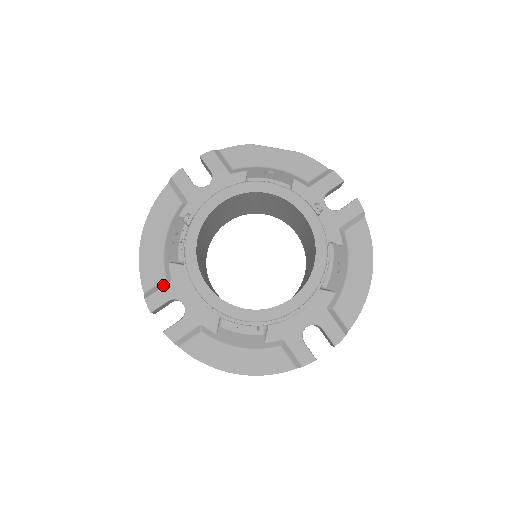
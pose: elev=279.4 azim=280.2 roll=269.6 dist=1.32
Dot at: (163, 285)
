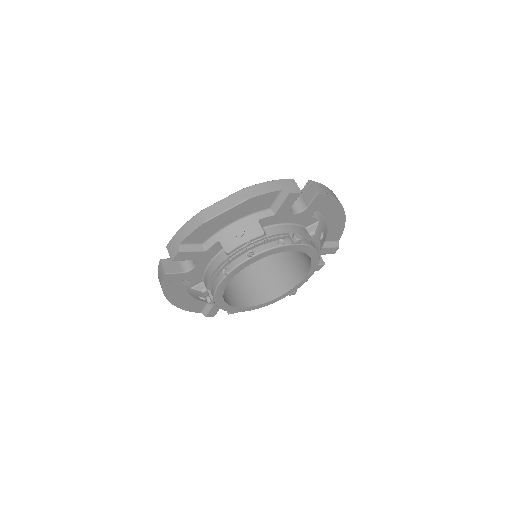
Dot at: (211, 307)
